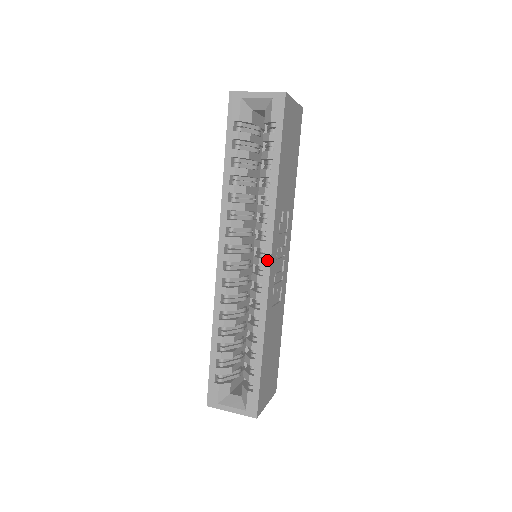
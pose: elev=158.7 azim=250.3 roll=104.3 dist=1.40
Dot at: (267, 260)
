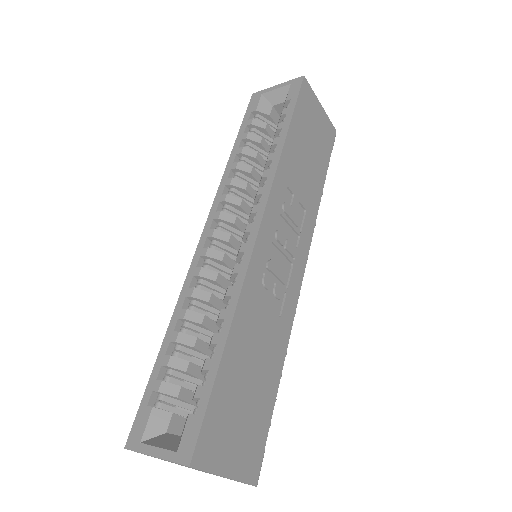
Dot at: (256, 223)
